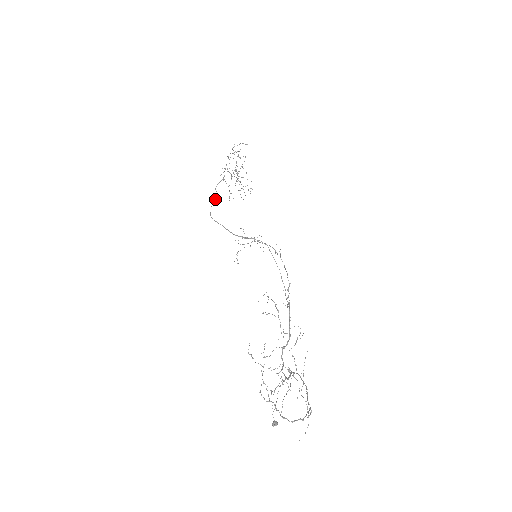
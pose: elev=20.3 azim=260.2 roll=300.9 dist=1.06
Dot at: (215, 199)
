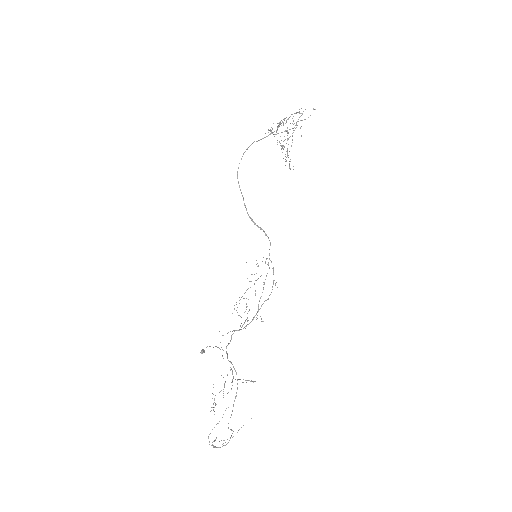
Dot at: occluded
